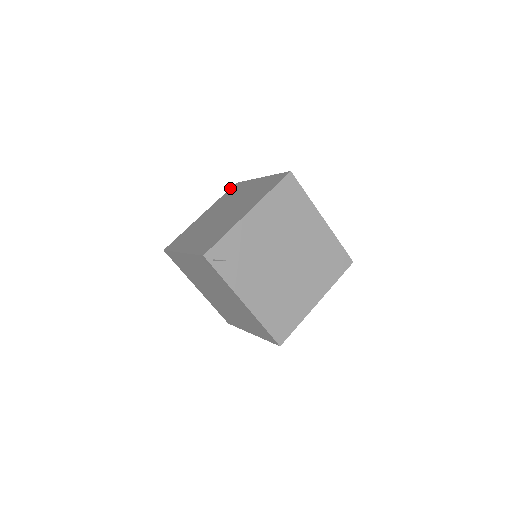
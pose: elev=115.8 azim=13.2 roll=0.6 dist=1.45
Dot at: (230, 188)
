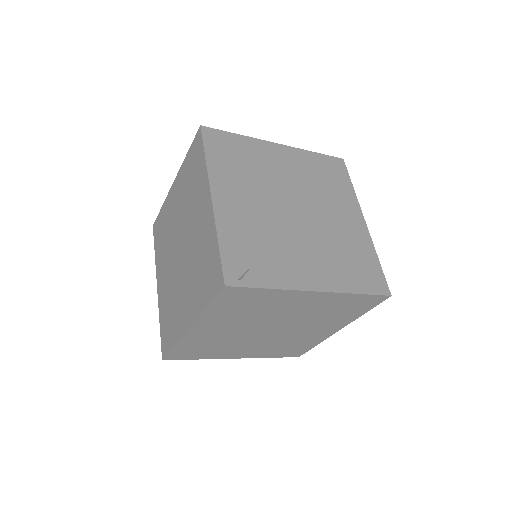
Dot at: occluded
